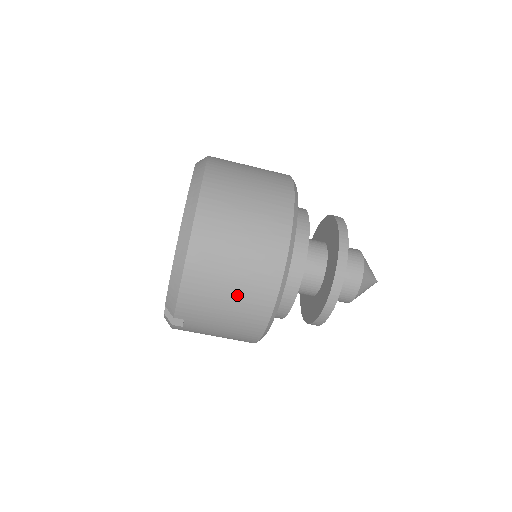
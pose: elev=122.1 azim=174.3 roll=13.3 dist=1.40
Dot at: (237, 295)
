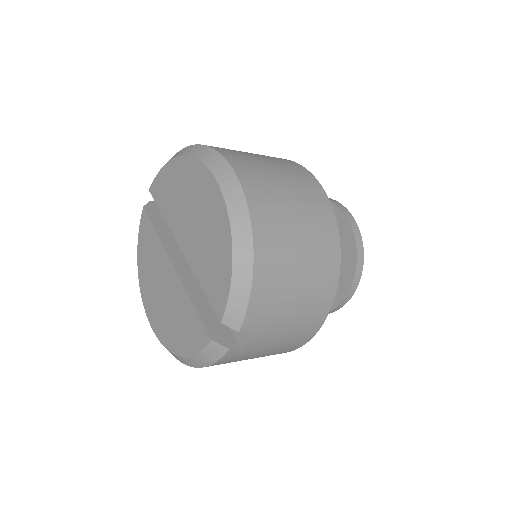
Dot at: (307, 273)
